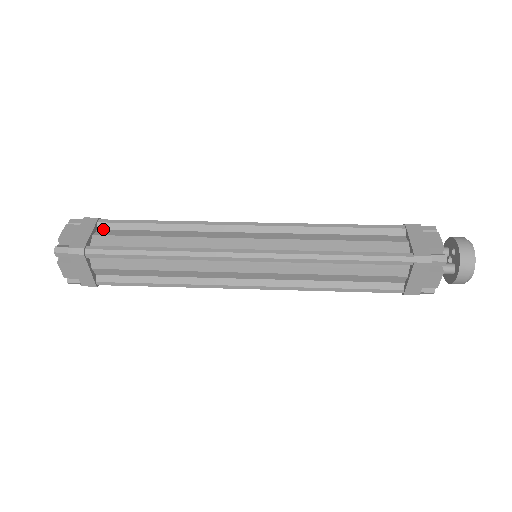
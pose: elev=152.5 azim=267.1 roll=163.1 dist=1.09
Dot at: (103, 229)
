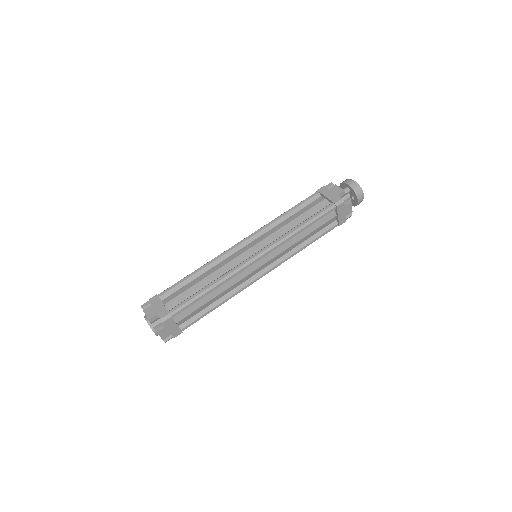
Dot at: (176, 315)
